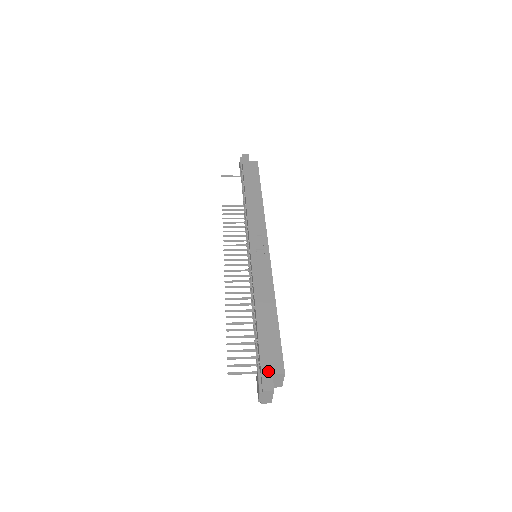
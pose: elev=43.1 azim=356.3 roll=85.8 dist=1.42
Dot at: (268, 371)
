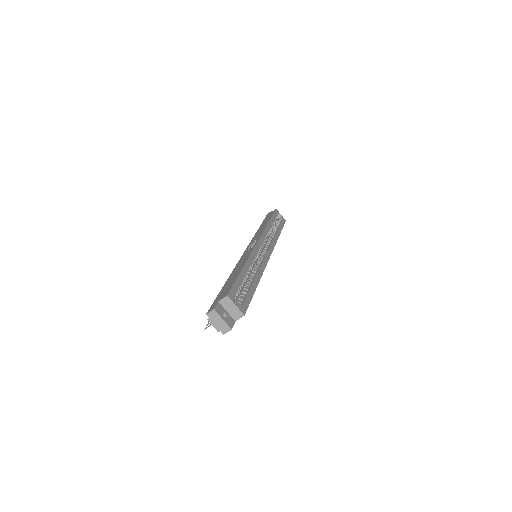
Dot at: (216, 302)
